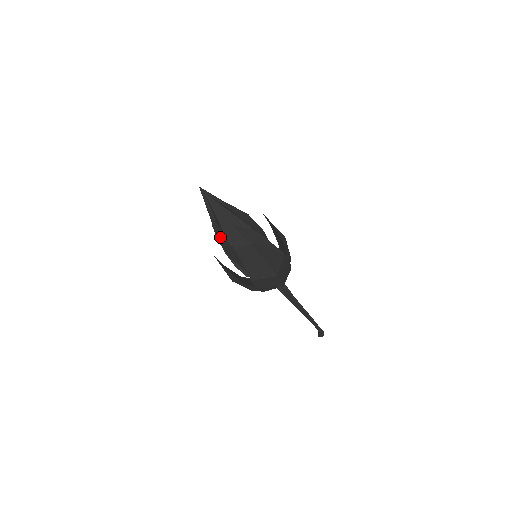
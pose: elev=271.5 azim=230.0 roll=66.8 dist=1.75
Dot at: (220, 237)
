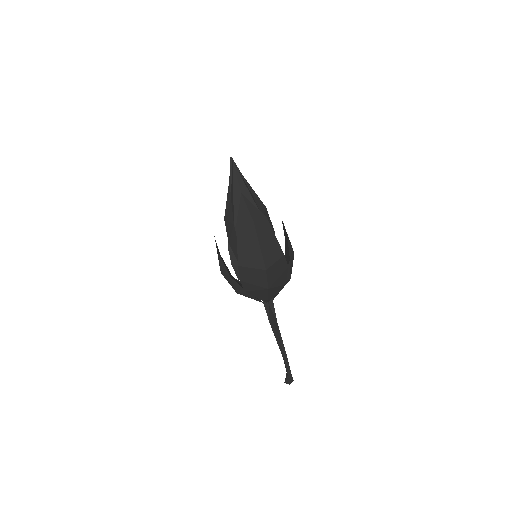
Dot at: (228, 215)
